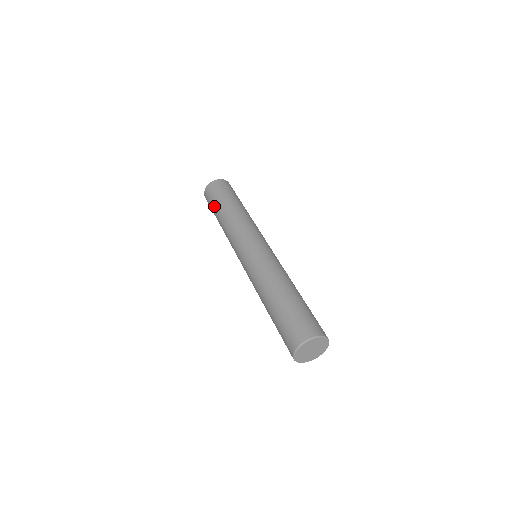
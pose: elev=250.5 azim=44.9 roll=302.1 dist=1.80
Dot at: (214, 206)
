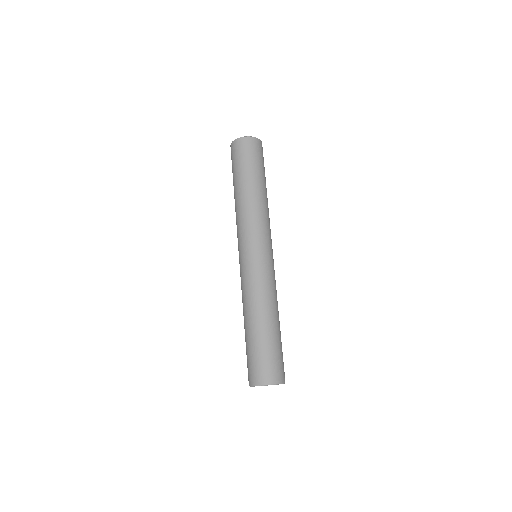
Dot at: (236, 172)
